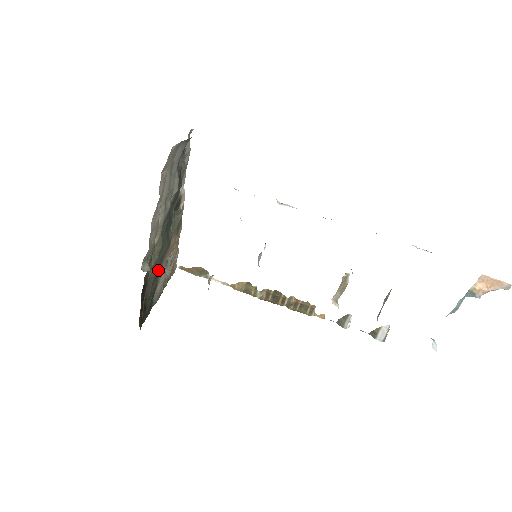
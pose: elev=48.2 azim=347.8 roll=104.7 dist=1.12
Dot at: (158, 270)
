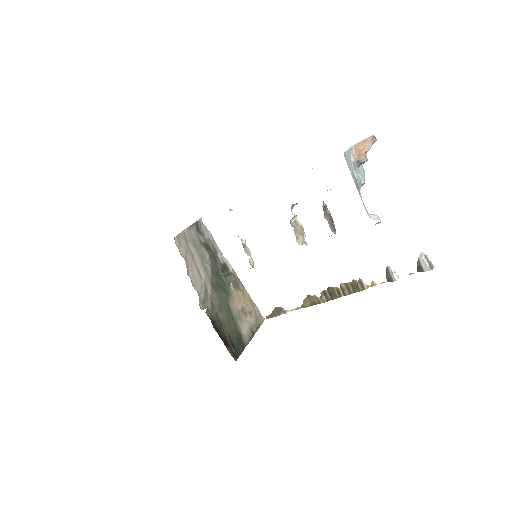
Dot at: (230, 315)
